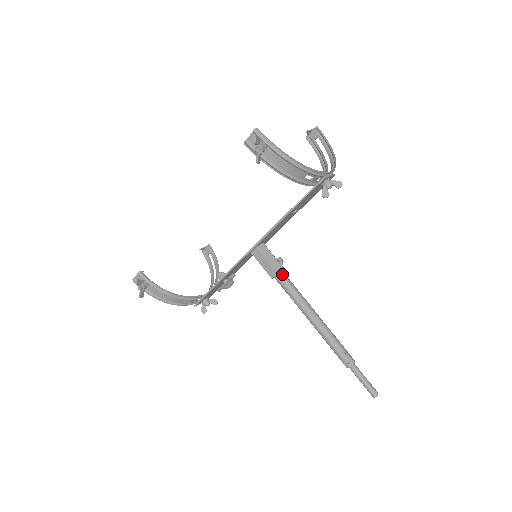
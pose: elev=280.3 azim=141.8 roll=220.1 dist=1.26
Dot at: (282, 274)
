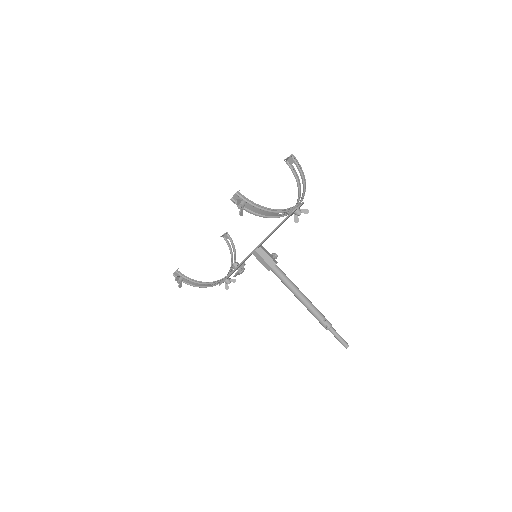
Dot at: (276, 268)
